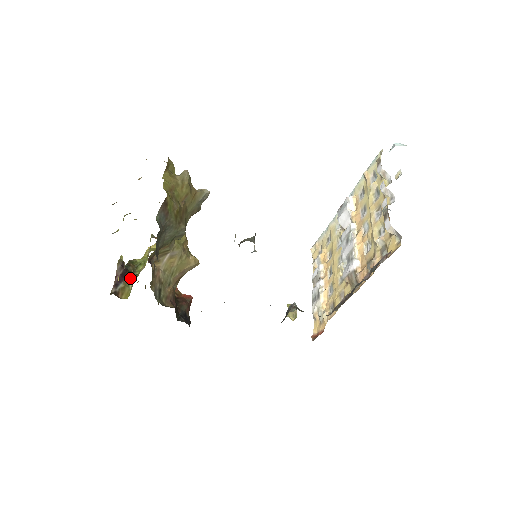
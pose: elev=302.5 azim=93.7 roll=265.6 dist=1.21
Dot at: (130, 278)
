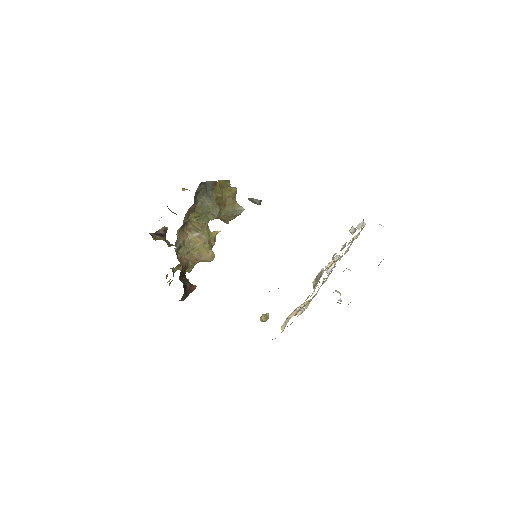
Dot at: (165, 241)
